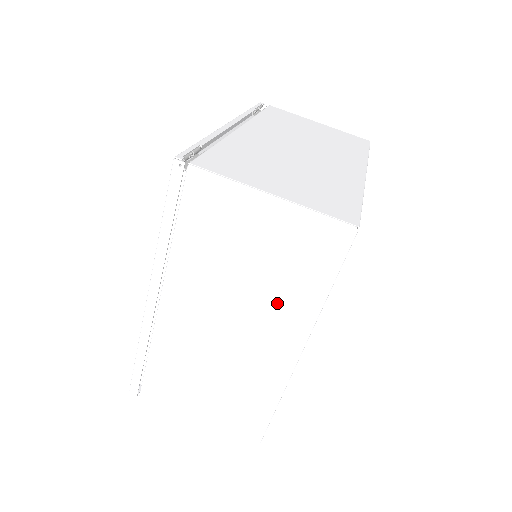
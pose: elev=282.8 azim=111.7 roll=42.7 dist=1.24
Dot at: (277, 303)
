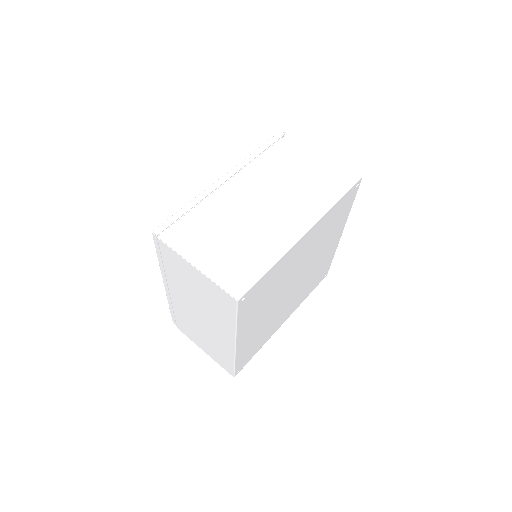
Dot at: (306, 198)
